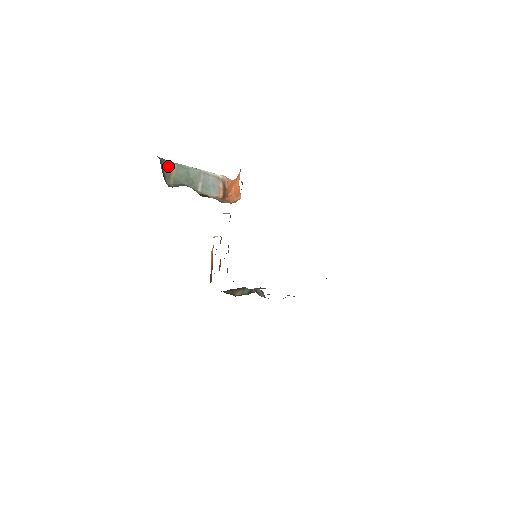
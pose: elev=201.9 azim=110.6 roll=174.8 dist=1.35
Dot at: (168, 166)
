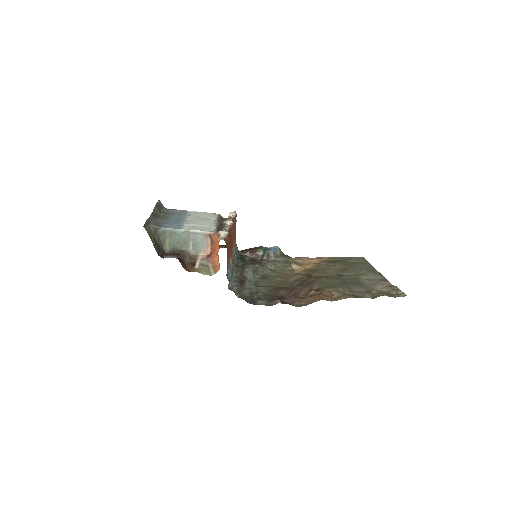
Dot at: (162, 233)
